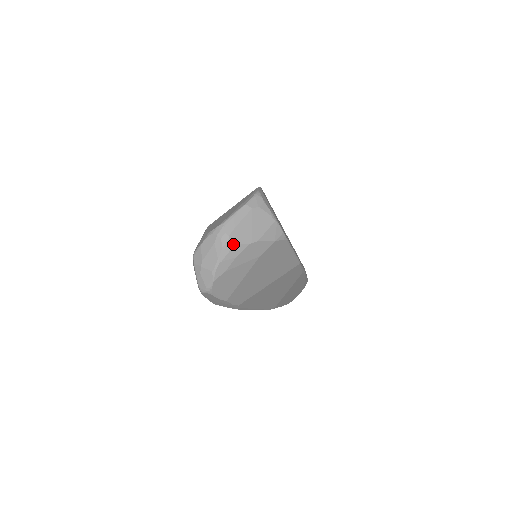
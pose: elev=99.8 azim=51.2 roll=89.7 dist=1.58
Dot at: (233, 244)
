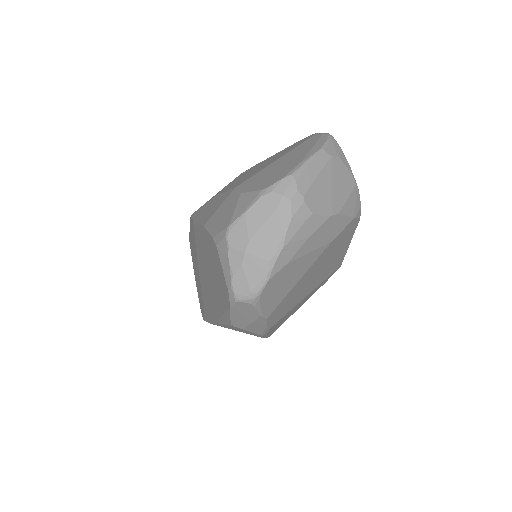
Dot at: (309, 213)
